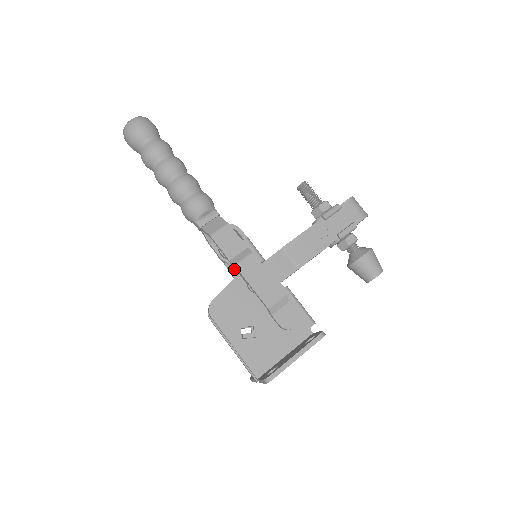
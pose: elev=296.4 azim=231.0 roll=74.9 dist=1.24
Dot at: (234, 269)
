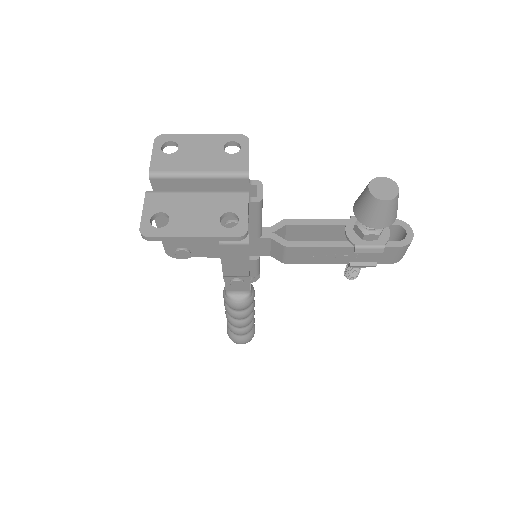
Dot at: occluded
